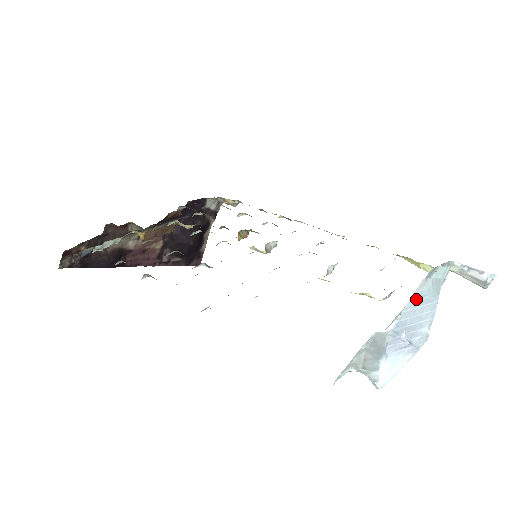
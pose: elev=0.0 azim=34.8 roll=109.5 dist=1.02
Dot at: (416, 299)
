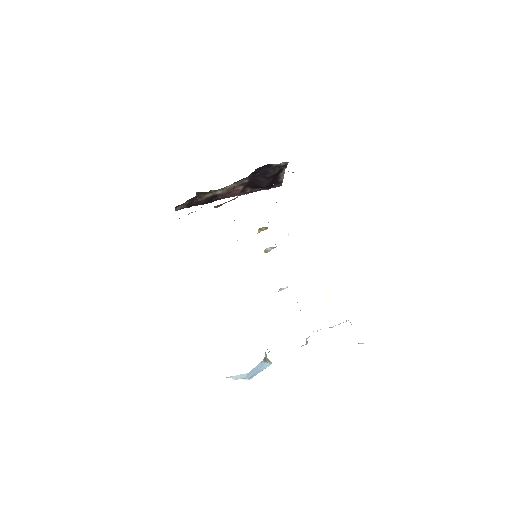
Dot at: occluded
